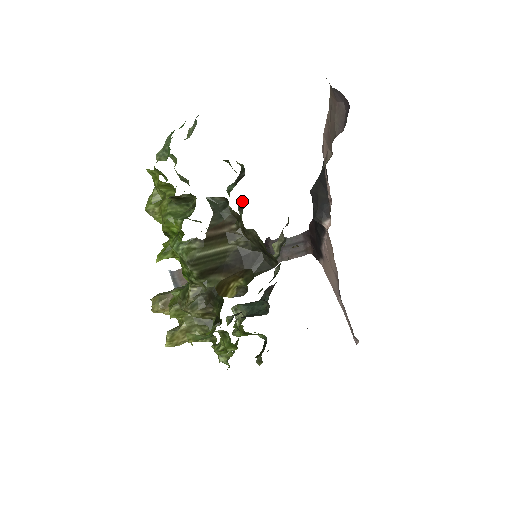
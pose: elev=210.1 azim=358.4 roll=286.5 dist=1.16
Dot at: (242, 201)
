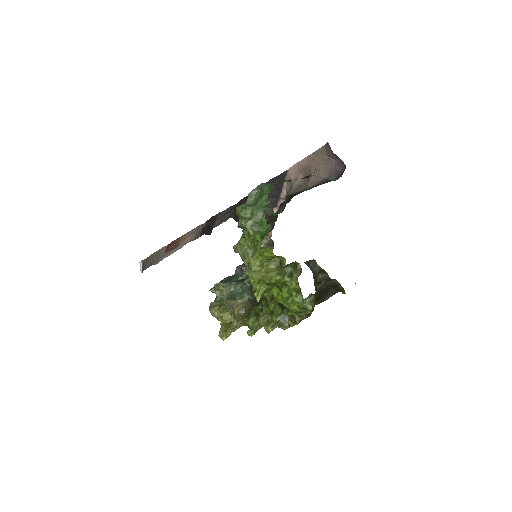
Dot at: occluded
